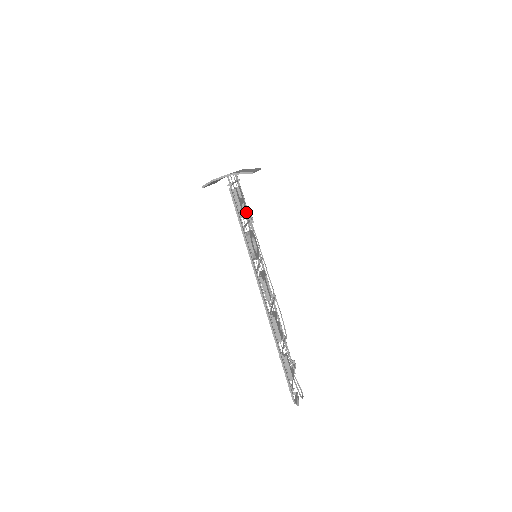
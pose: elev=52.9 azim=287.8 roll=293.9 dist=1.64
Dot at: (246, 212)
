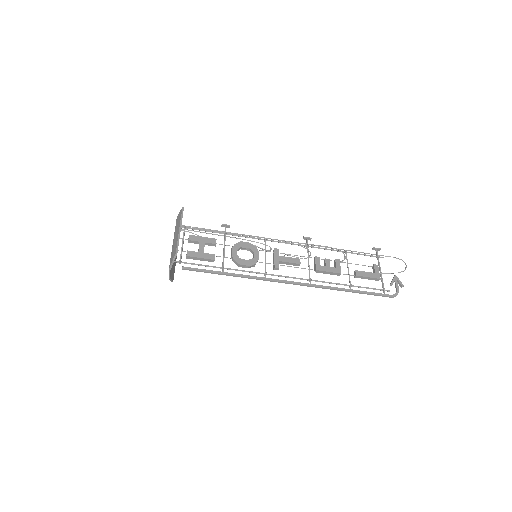
Dot at: (214, 244)
